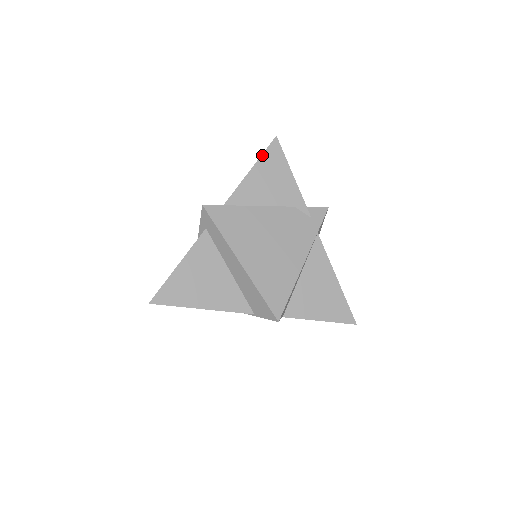
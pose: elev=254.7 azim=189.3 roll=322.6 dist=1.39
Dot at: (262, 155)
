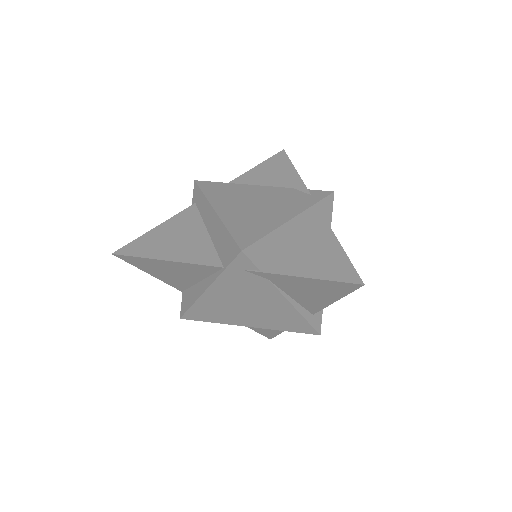
Dot at: (267, 160)
